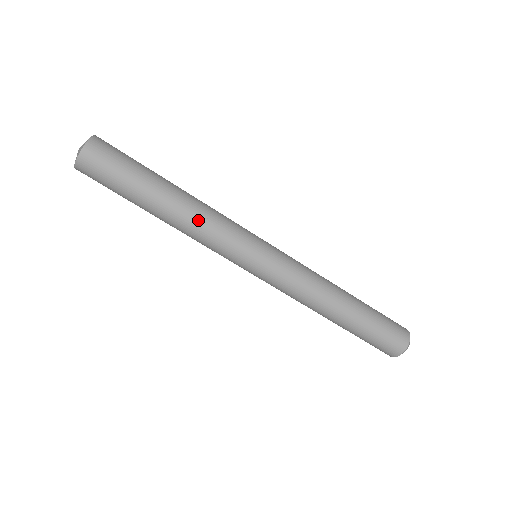
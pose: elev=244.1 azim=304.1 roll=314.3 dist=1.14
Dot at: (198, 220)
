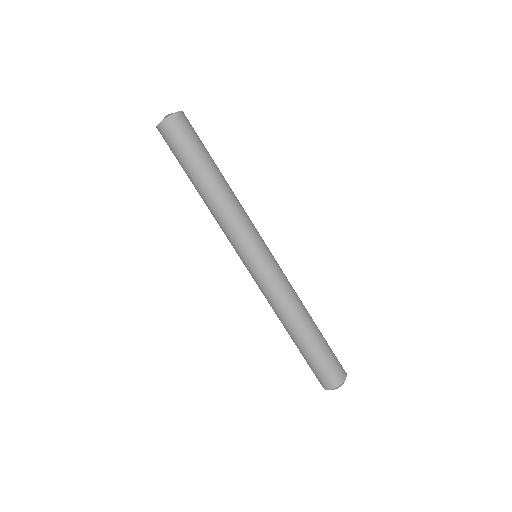
Dot at: (218, 211)
